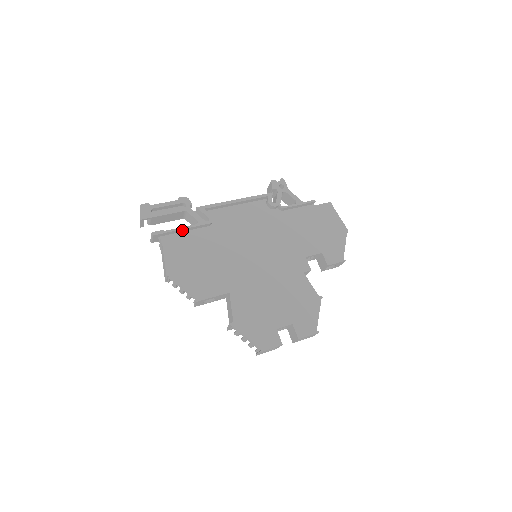
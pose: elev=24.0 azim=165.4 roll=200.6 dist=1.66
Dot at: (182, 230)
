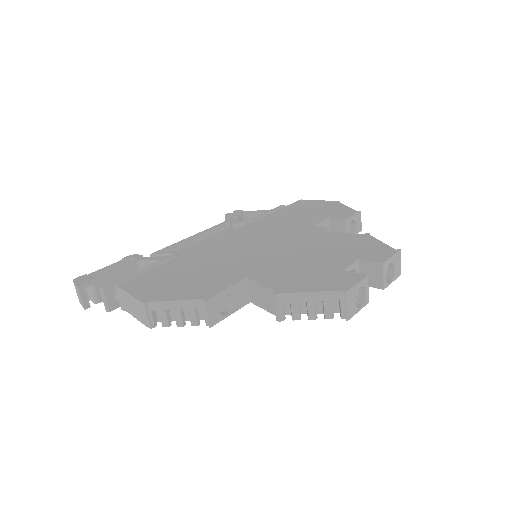
Dot at: occluded
